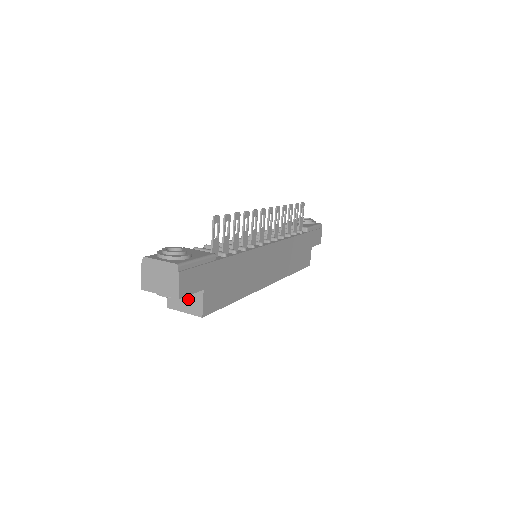
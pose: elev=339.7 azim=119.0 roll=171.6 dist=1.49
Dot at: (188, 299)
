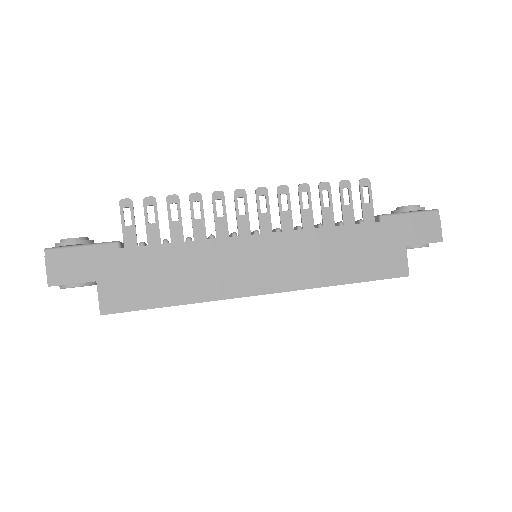
Dot at: occluded
